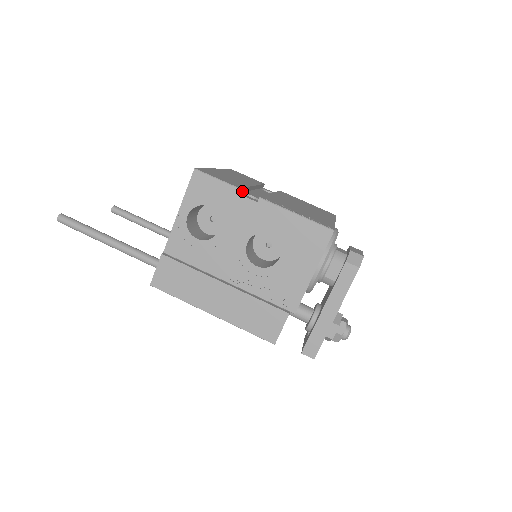
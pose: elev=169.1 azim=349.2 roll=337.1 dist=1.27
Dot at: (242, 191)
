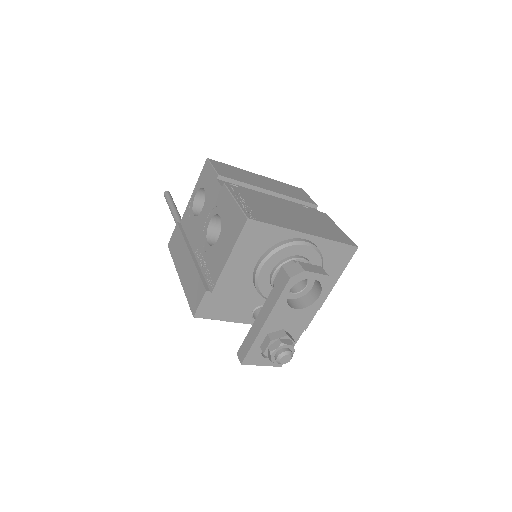
Dot at: (233, 183)
